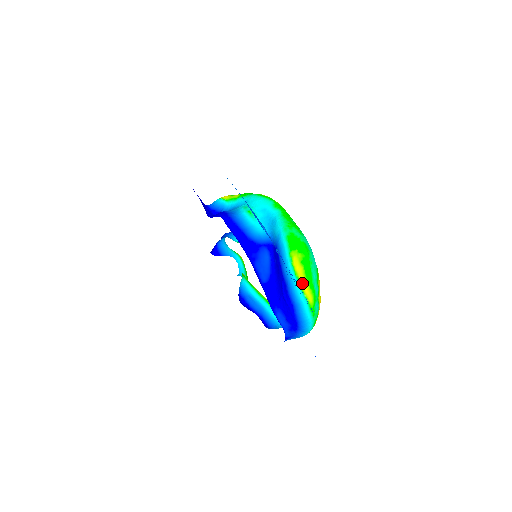
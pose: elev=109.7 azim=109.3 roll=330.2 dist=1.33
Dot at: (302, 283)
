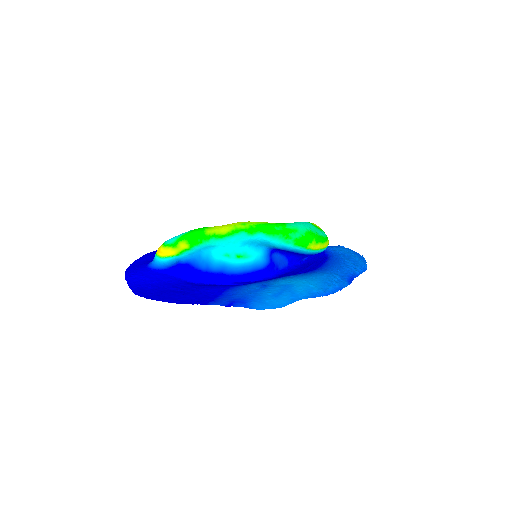
Dot at: (324, 247)
